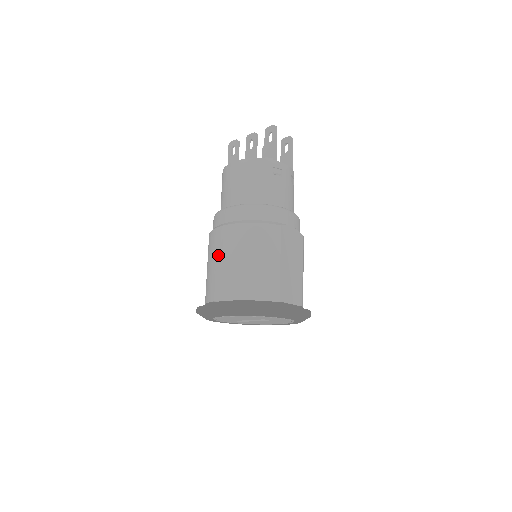
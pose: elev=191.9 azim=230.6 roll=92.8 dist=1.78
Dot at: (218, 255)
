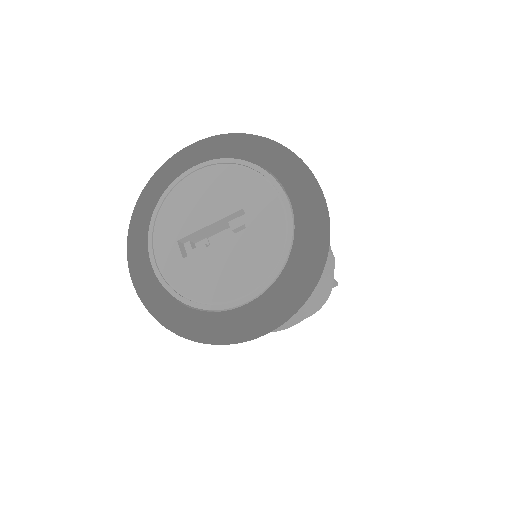
Dot at: occluded
